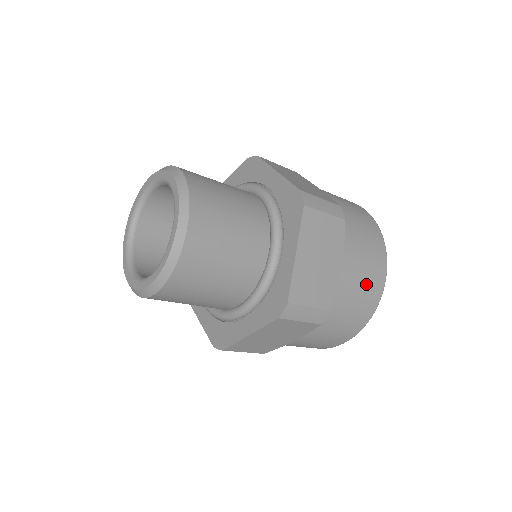
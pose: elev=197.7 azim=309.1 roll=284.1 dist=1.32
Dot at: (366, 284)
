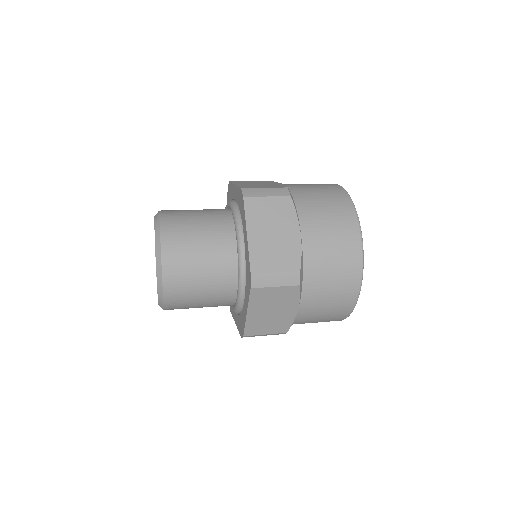
Dot at: (337, 241)
